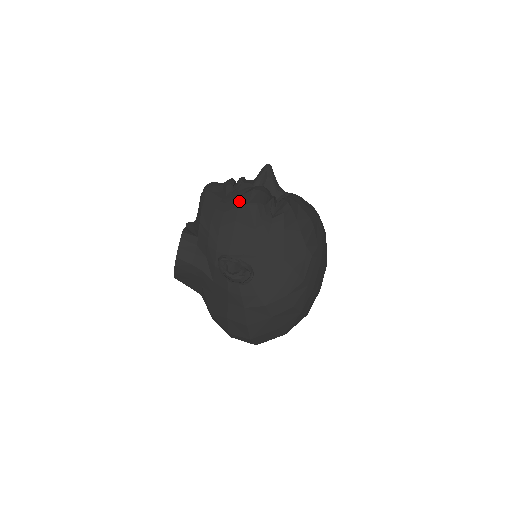
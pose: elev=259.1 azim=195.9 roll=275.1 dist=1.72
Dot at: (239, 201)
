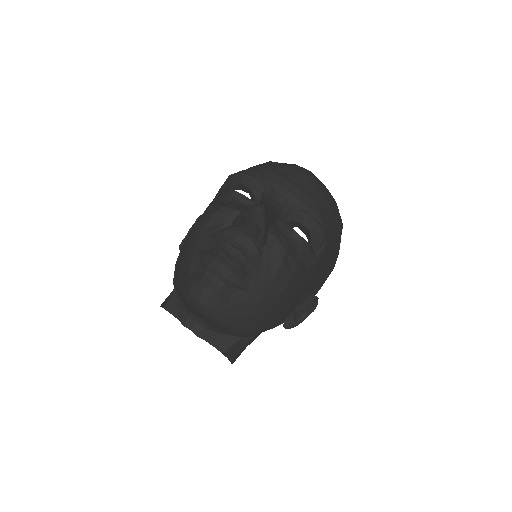
Dot at: (278, 285)
